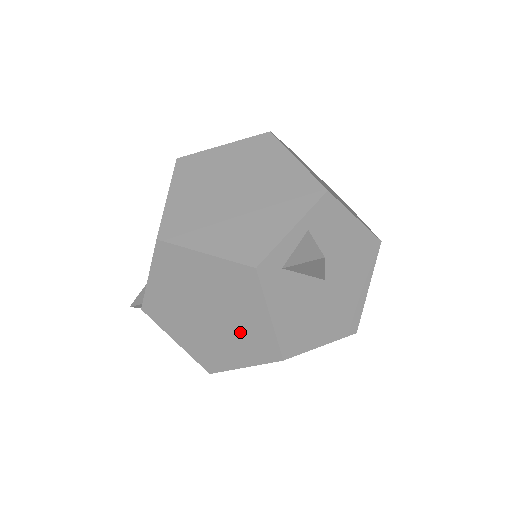
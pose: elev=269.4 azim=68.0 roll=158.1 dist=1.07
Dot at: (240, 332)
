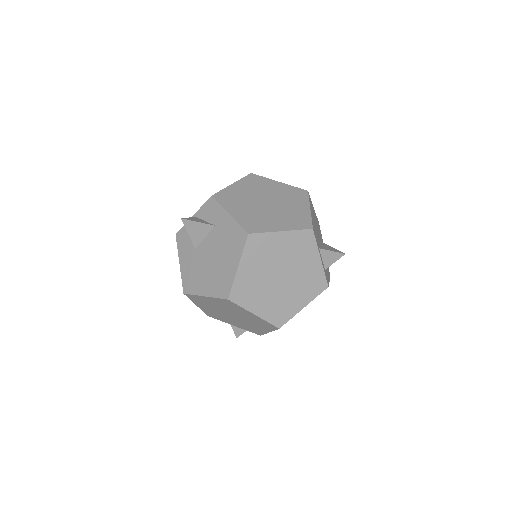
Dot at: occluded
